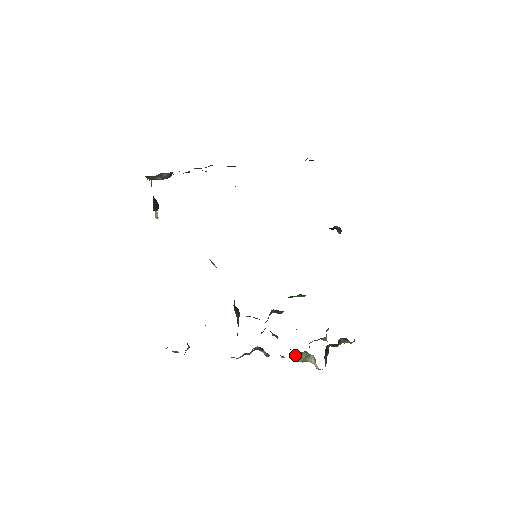
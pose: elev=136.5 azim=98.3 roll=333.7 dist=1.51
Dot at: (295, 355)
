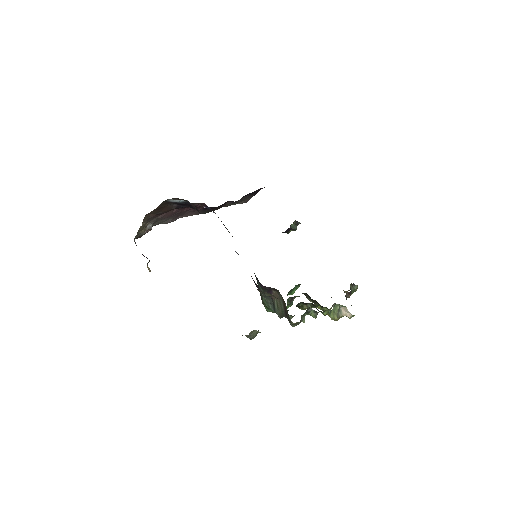
Dot at: (330, 313)
